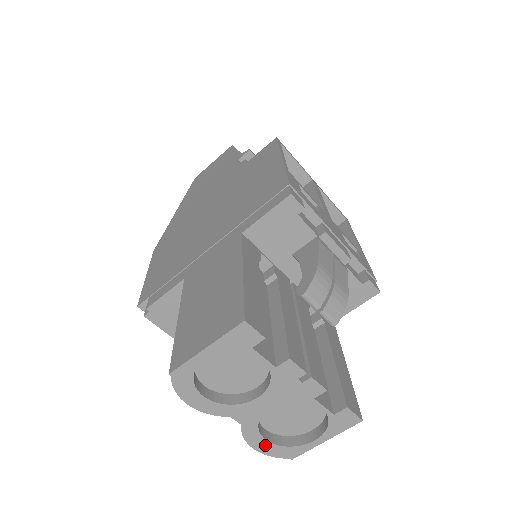
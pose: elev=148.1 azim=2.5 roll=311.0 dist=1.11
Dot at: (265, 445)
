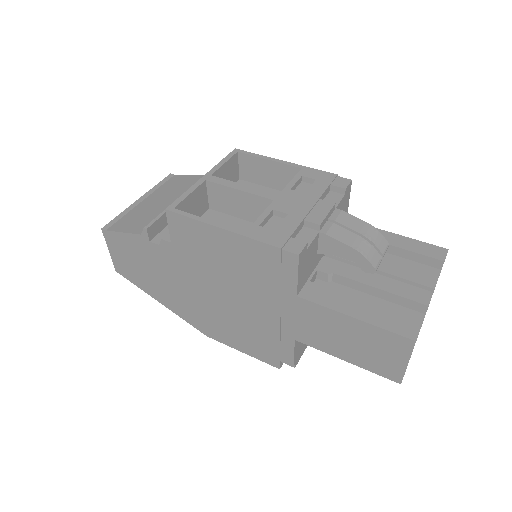
Dot at: occluded
